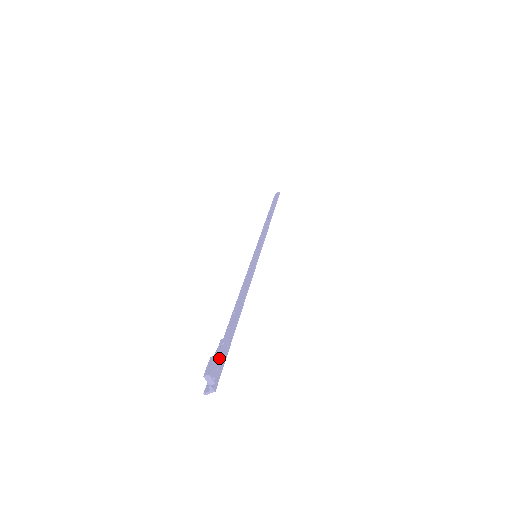
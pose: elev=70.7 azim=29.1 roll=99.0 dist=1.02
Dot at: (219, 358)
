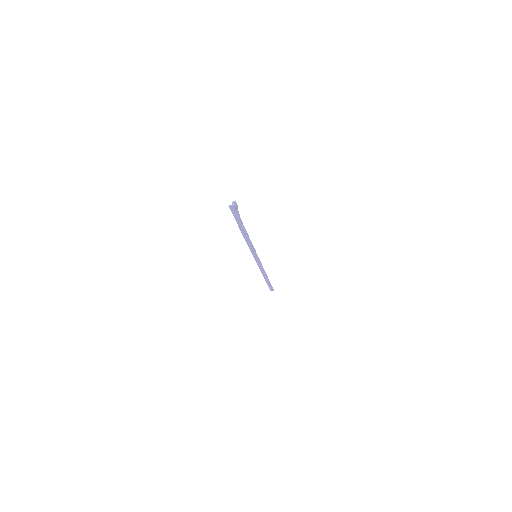
Dot at: (236, 215)
